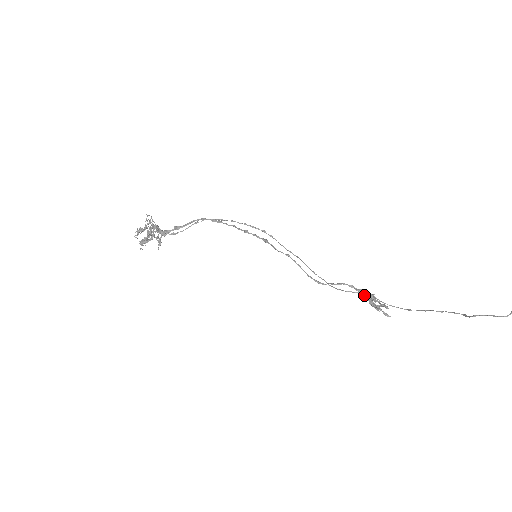
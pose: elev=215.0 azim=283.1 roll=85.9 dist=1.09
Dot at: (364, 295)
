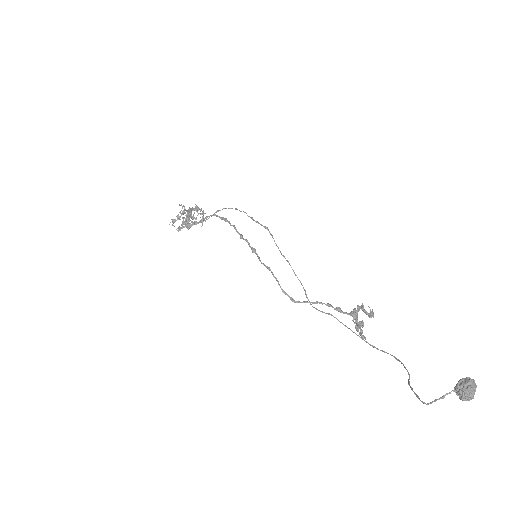
Dot at: (336, 318)
